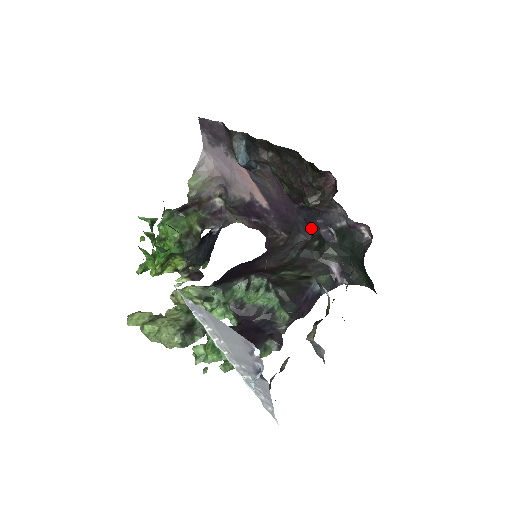
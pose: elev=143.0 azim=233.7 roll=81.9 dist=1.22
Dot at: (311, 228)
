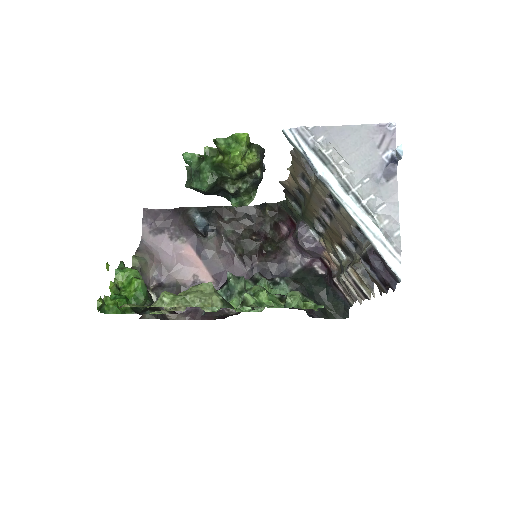
Dot at: occluded
